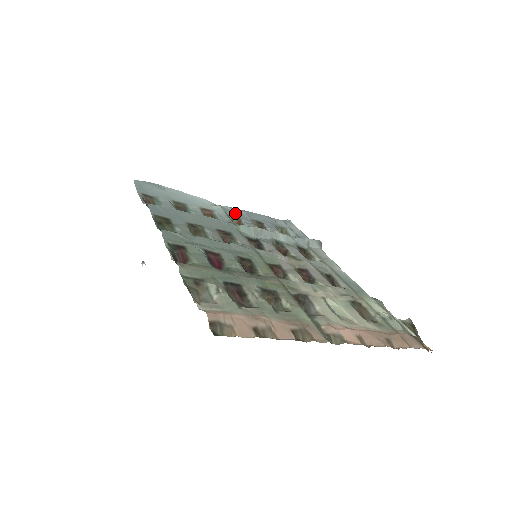
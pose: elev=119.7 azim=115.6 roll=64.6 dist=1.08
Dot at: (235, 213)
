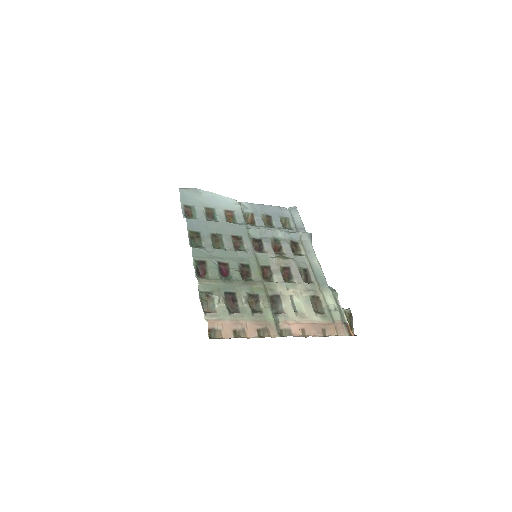
Dot at: (251, 210)
